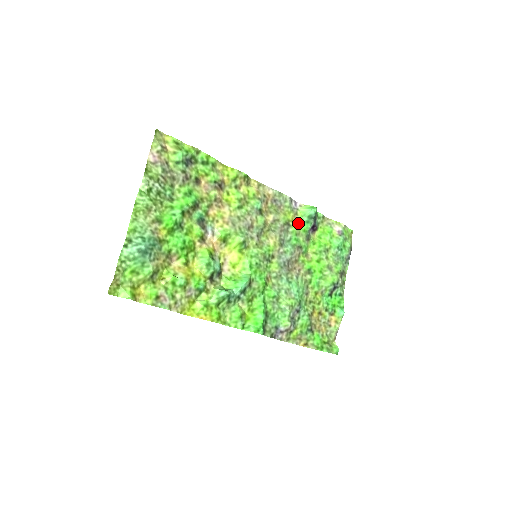
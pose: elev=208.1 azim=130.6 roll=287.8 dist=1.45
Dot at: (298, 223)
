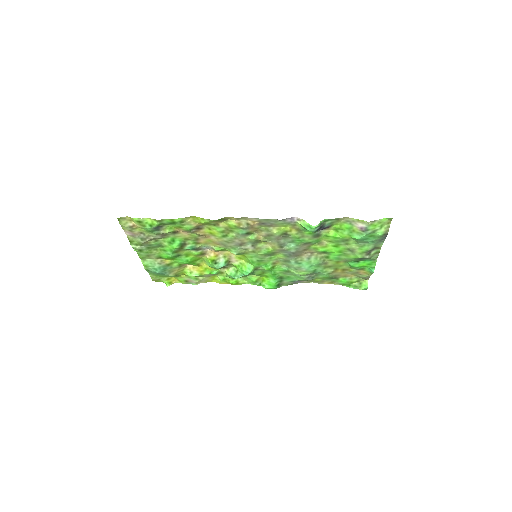
Dot at: (299, 230)
